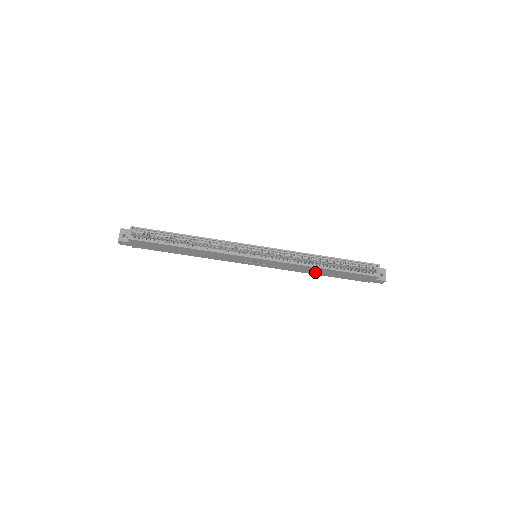
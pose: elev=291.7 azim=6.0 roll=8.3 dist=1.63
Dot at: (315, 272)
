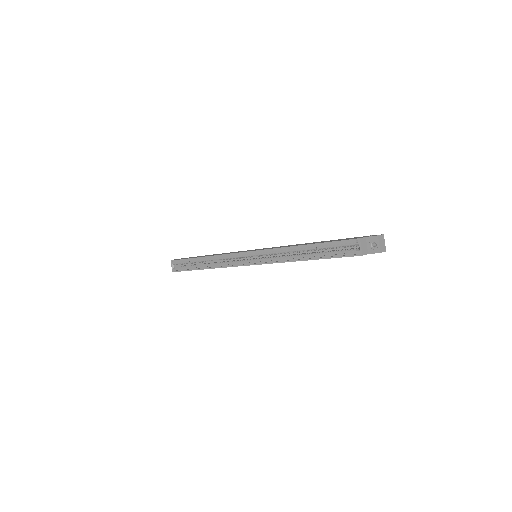
Dot at: occluded
